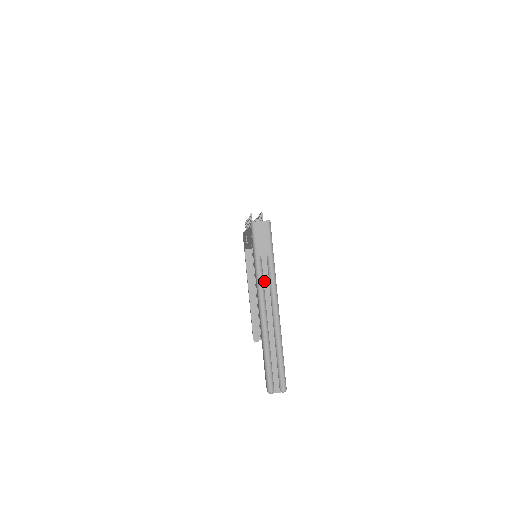
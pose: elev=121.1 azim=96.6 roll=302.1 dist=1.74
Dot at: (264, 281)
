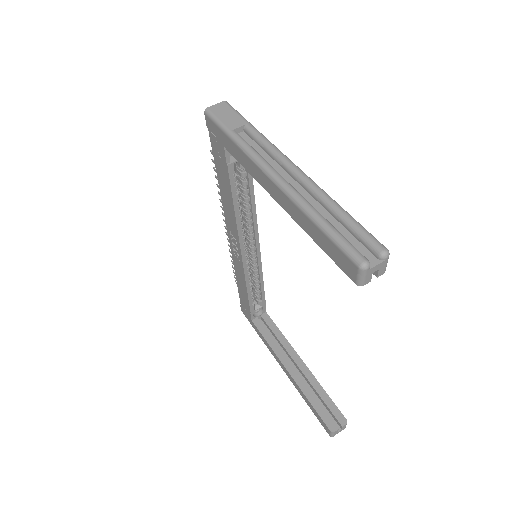
Dot at: (256, 152)
